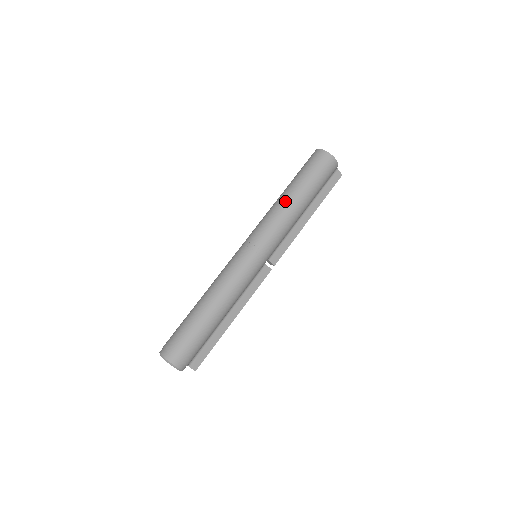
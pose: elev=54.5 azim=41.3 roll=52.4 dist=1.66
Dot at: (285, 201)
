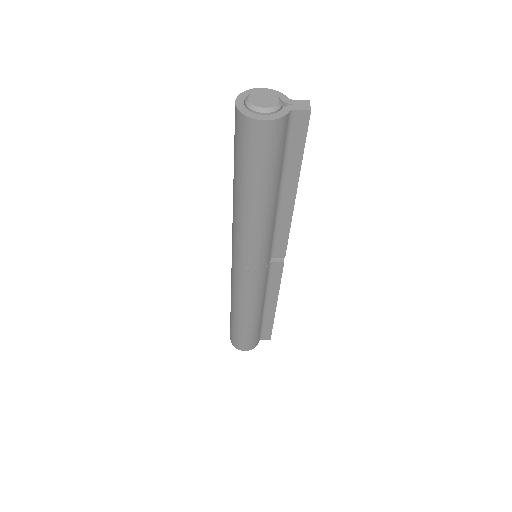
Dot at: (237, 208)
